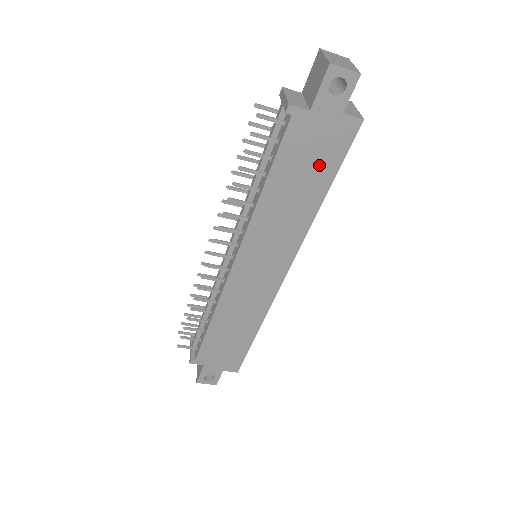
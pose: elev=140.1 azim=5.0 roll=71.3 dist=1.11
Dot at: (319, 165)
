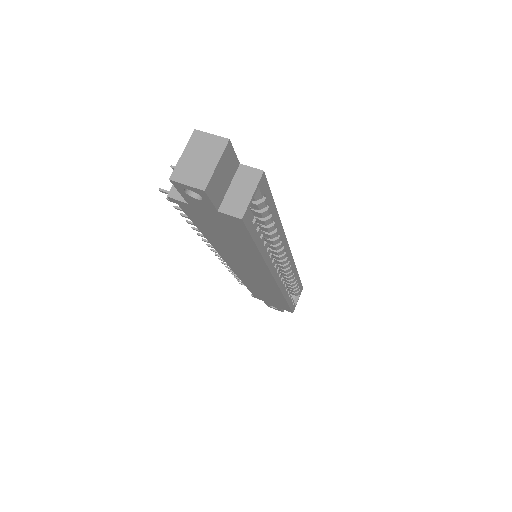
Dot at: (234, 235)
